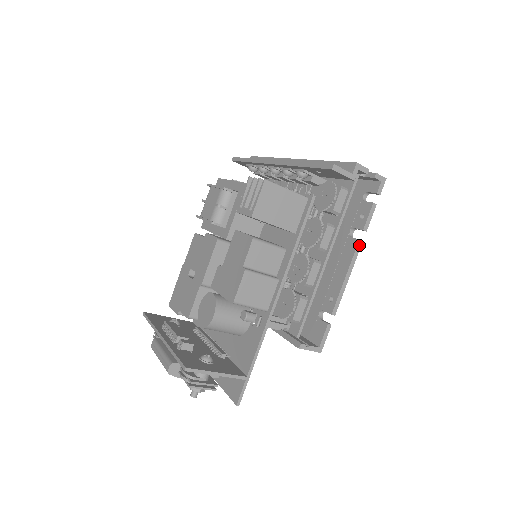
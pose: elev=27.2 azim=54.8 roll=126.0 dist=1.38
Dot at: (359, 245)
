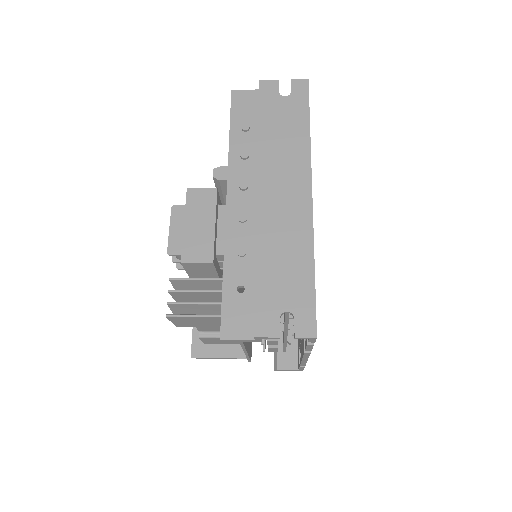
Dot at: (307, 354)
